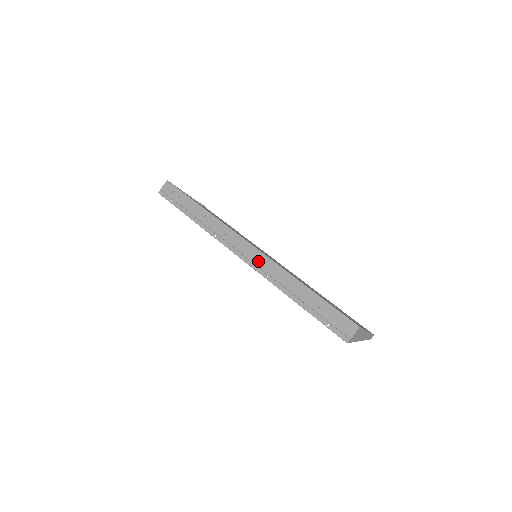
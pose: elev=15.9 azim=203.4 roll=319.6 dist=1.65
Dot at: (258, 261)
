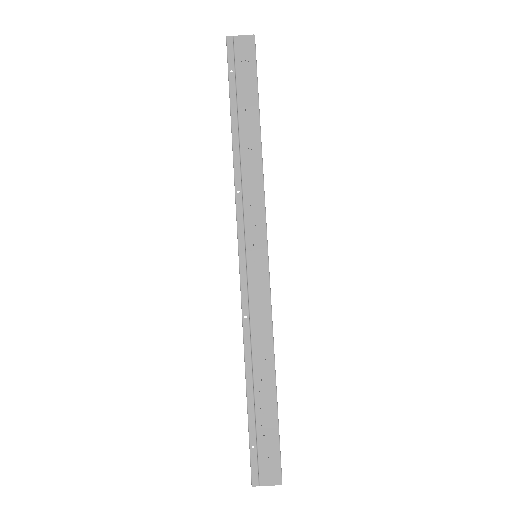
Dot at: (255, 286)
